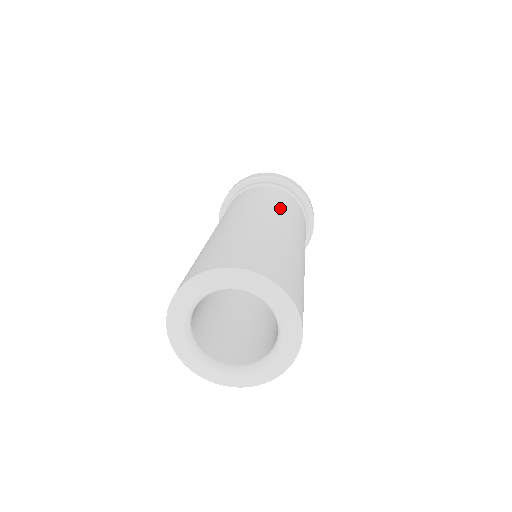
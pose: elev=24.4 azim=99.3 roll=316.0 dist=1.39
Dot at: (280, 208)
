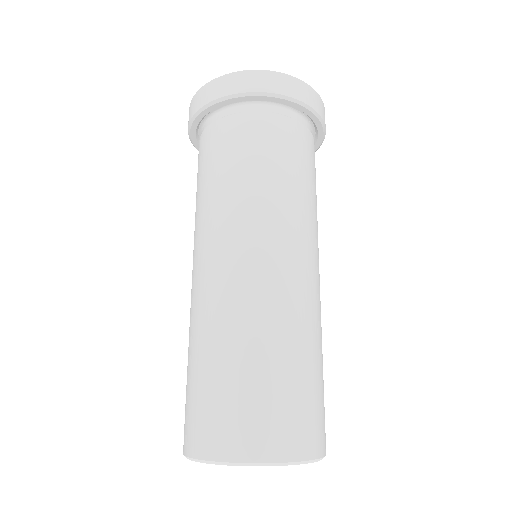
Dot at: (282, 205)
